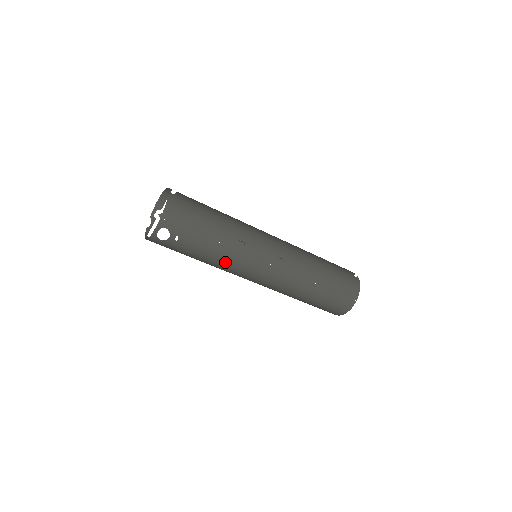
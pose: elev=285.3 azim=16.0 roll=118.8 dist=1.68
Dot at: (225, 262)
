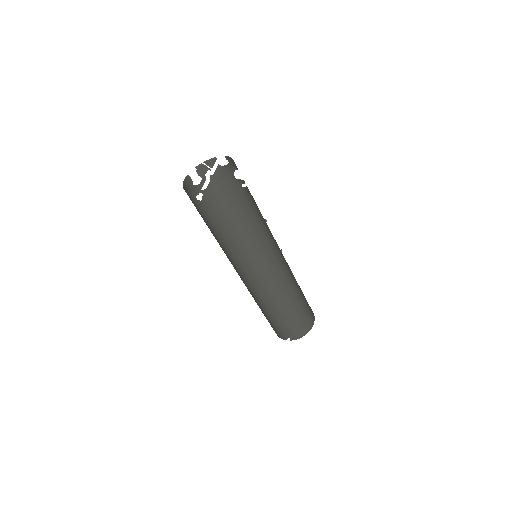
Dot at: (263, 232)
